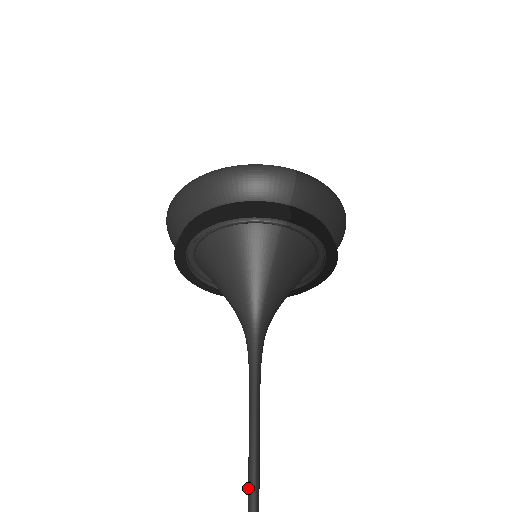
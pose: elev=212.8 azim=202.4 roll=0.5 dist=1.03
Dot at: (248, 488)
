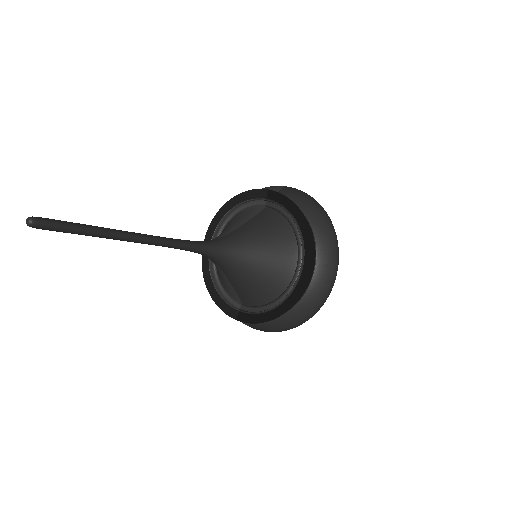
Dot at: occluded
